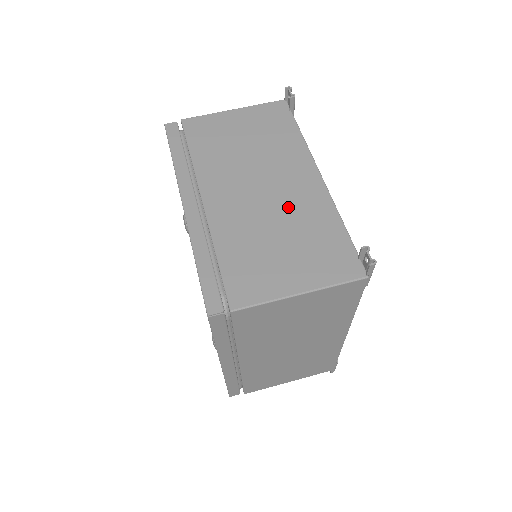
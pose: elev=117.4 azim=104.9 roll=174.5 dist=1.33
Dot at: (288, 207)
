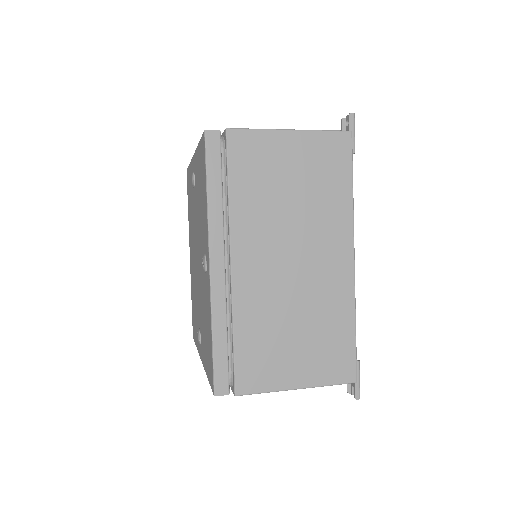
Dot at: occluded
